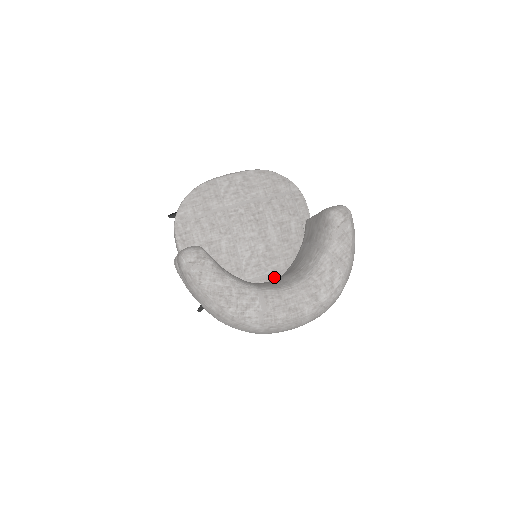
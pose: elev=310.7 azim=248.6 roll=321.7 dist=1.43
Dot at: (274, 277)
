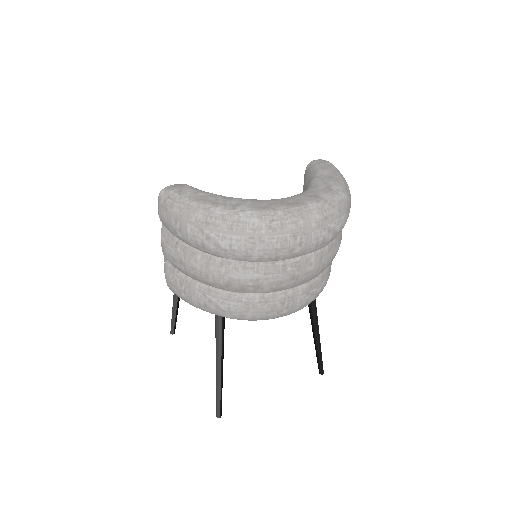
Dot at: occluded
